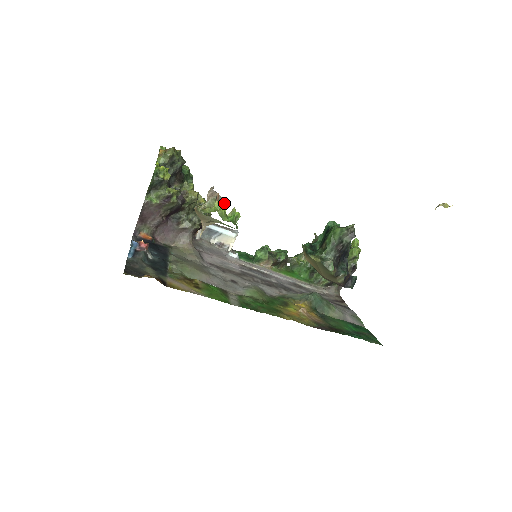
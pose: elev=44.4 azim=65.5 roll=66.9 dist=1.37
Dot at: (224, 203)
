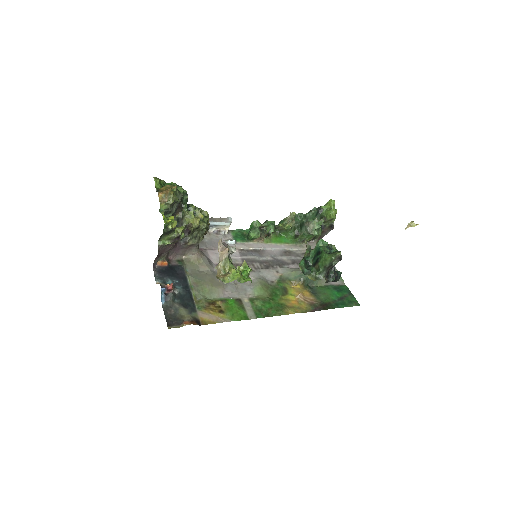
Dot at: (233, 251)
